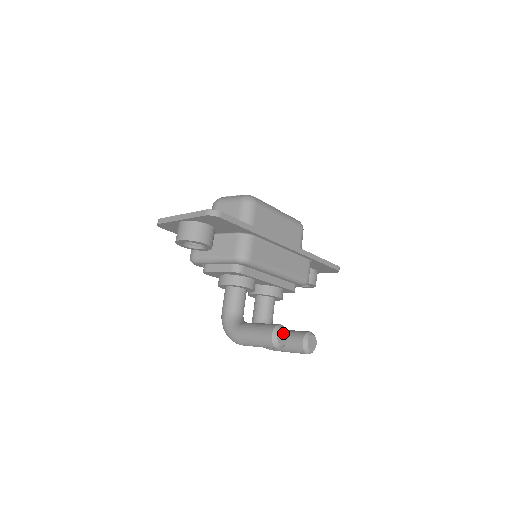
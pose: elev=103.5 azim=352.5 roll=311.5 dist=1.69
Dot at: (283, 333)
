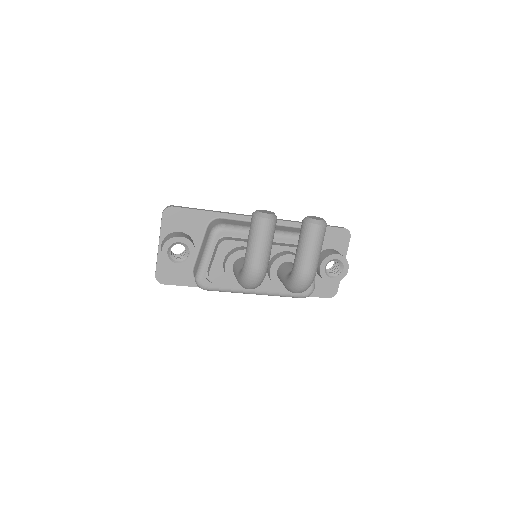
Dot at: (265, 211)
